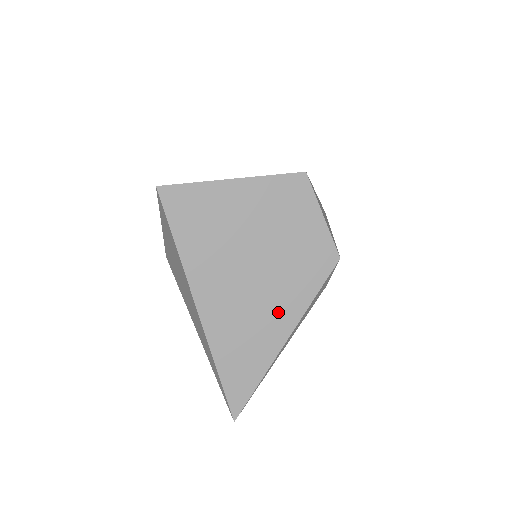
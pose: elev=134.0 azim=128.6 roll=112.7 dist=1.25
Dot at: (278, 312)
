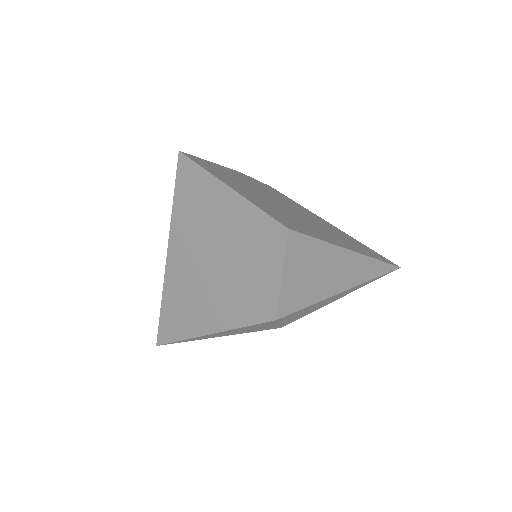
Dot at: (213, 311)
